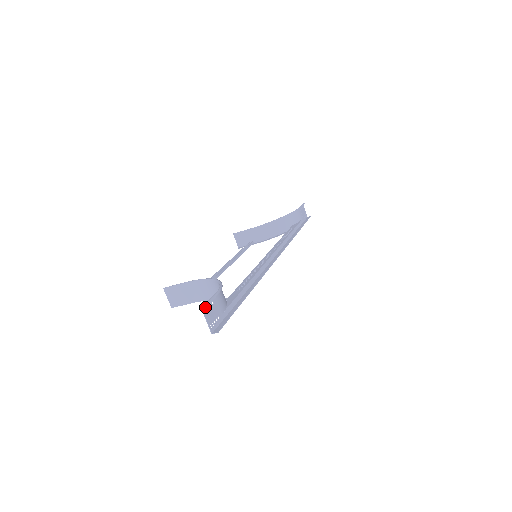
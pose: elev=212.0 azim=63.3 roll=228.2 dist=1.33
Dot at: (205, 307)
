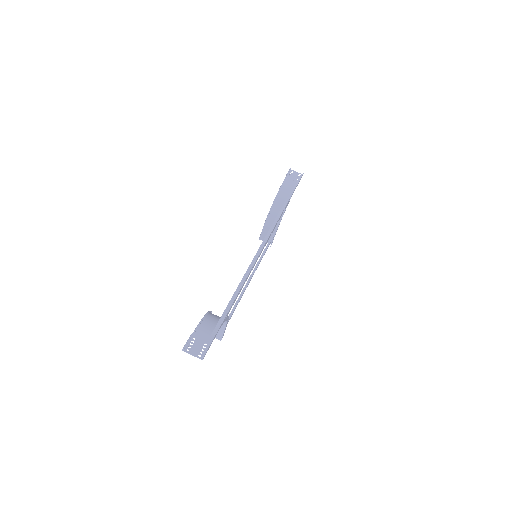
Dot at: (183, 349)
